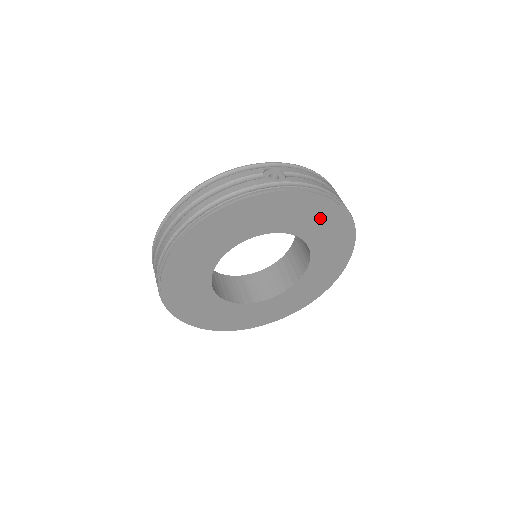
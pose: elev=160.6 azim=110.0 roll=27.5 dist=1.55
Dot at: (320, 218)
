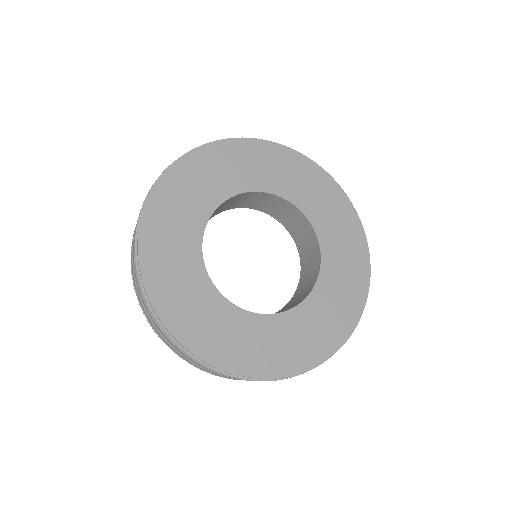
Dot at: (312, 186)
